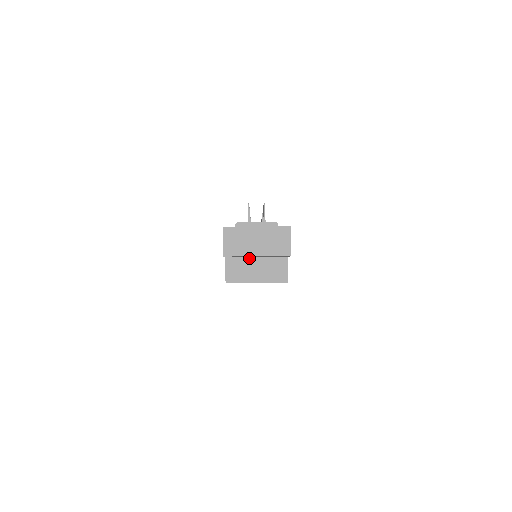
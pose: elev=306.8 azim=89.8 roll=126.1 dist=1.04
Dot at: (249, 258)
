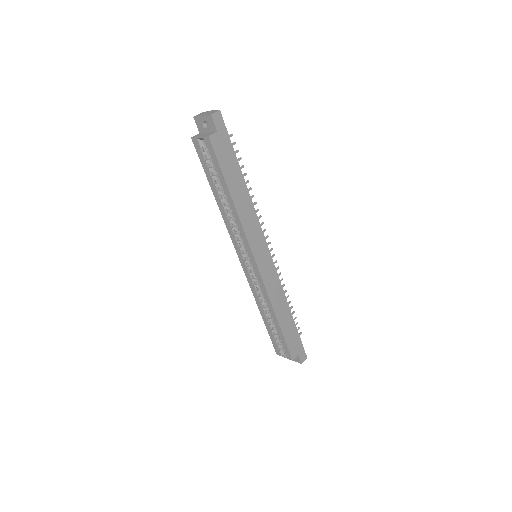
Dot at: (206, 133)
